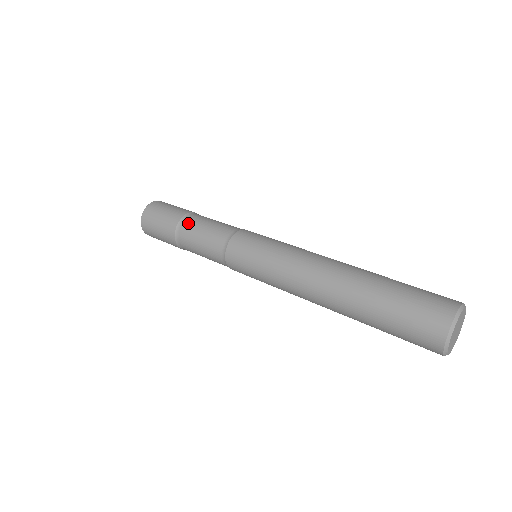
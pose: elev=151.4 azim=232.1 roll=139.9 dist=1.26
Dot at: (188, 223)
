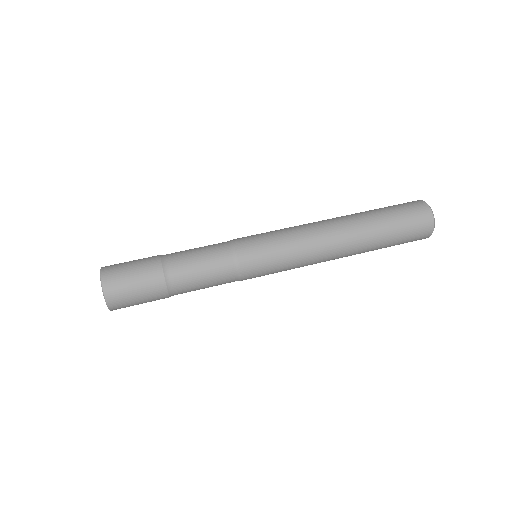
Dot at: (180, 287)
